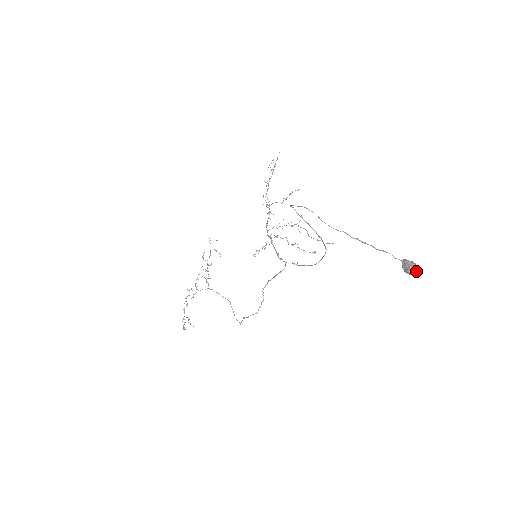
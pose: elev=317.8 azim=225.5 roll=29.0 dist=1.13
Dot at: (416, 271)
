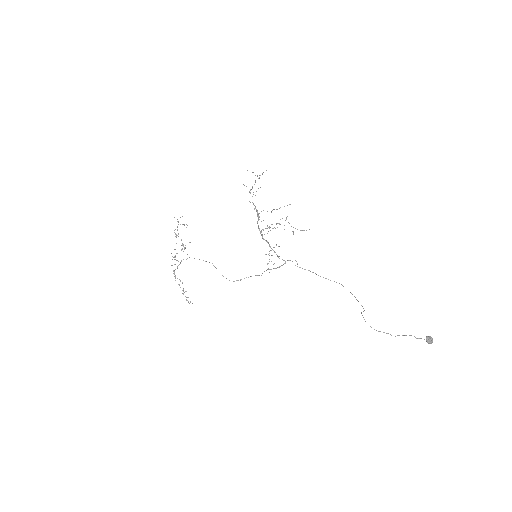
Dot at: (432, 341)
